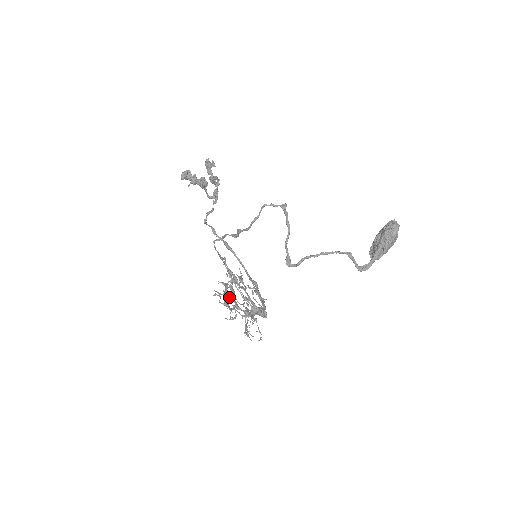
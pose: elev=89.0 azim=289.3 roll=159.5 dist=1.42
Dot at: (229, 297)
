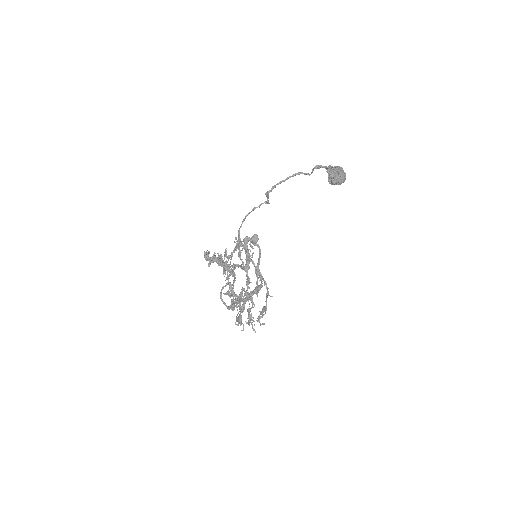
Dot at: occluded
